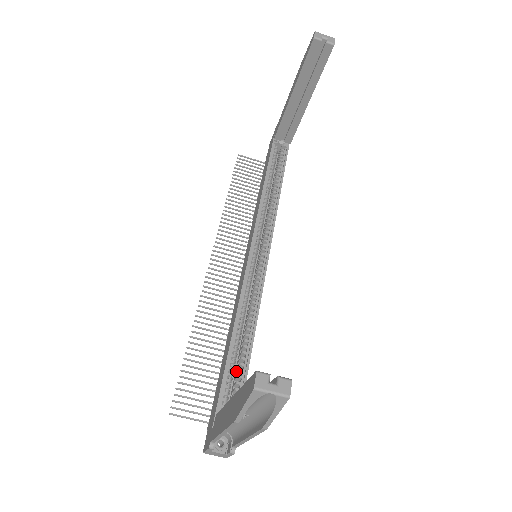
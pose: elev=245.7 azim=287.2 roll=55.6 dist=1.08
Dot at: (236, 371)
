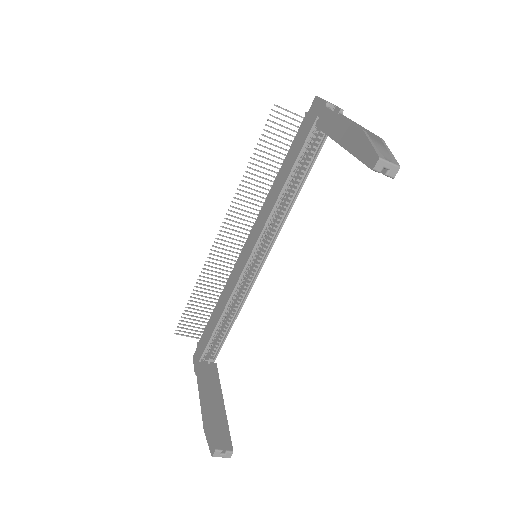
Dot at: (221, 327)
